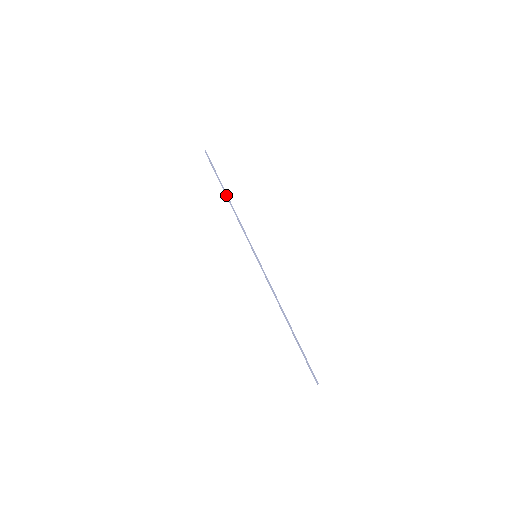
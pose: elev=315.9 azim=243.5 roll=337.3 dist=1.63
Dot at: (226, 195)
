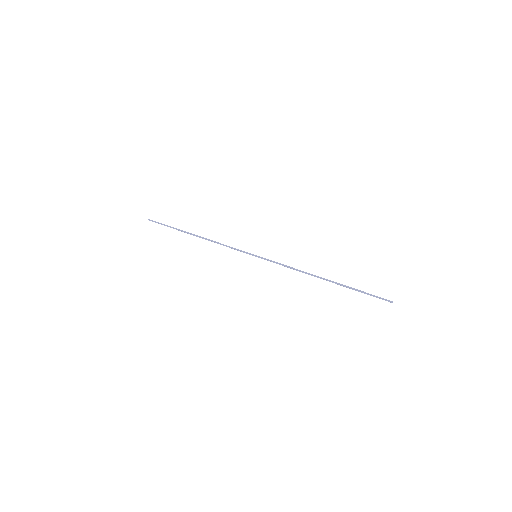
Dot at: (193, 235)
